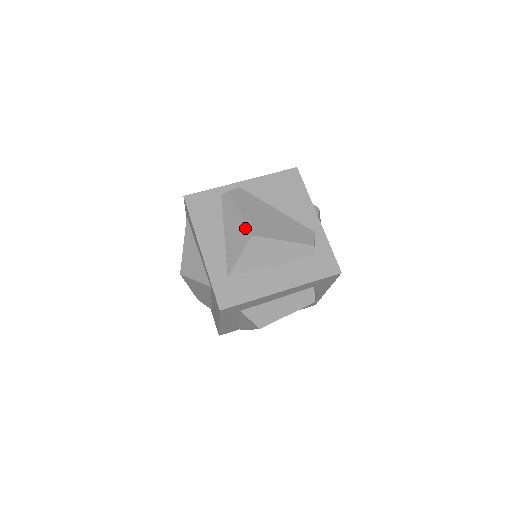
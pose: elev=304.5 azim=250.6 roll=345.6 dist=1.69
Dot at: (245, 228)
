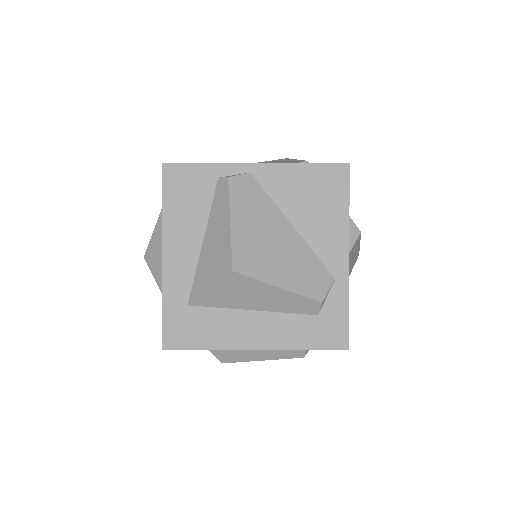
Dot at: (228, 252)
